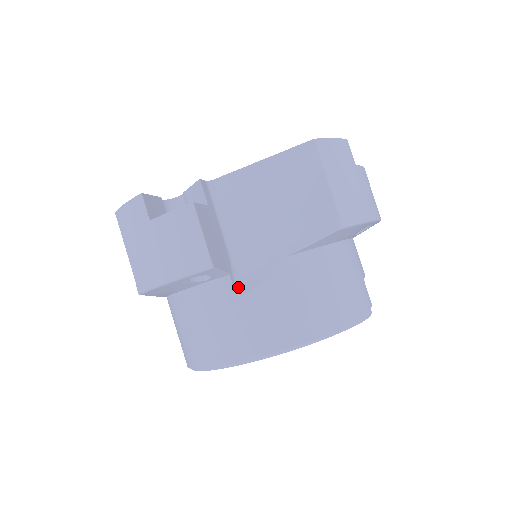
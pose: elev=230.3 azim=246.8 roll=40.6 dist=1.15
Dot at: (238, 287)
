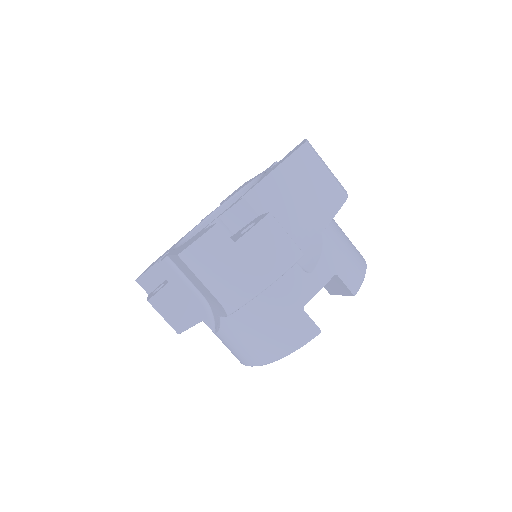
Dot at: (213, 326)
